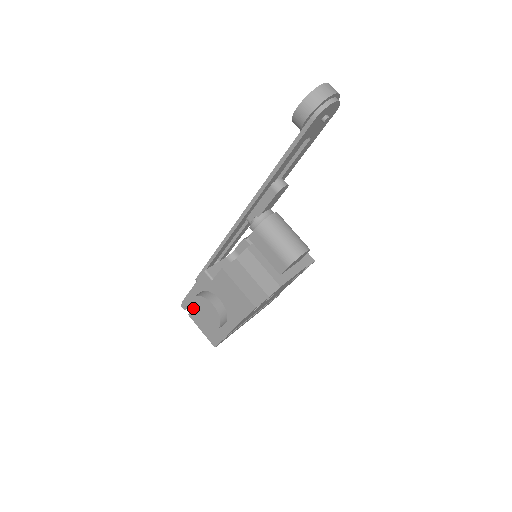
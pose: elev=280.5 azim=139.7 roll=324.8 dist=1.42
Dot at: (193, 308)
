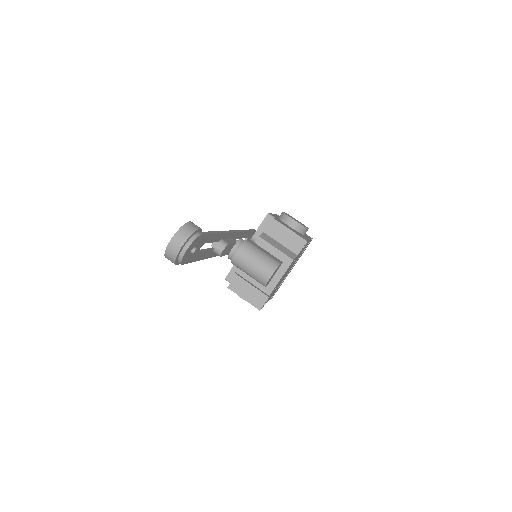
Dot at: occluded
